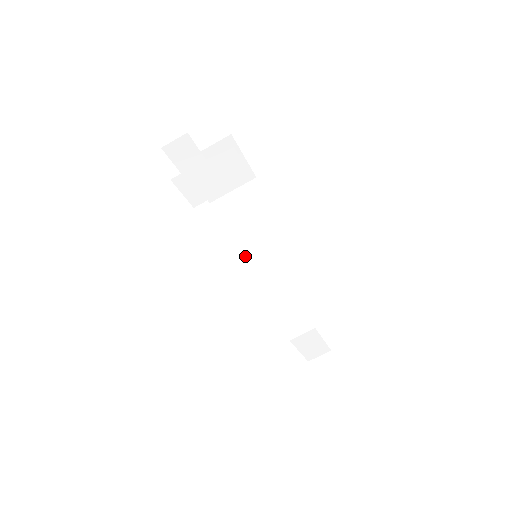
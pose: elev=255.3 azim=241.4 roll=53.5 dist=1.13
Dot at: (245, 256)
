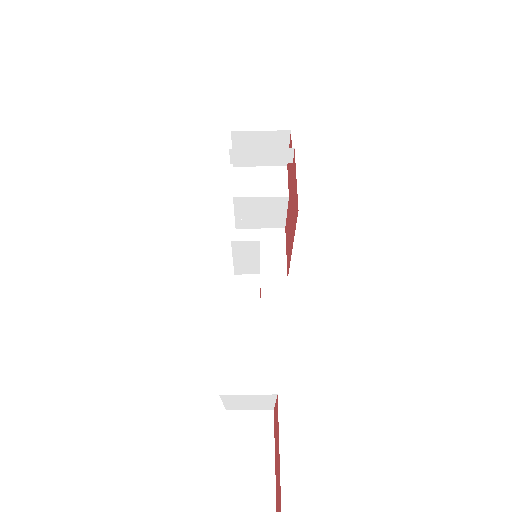
Dot at: (247, 241)
